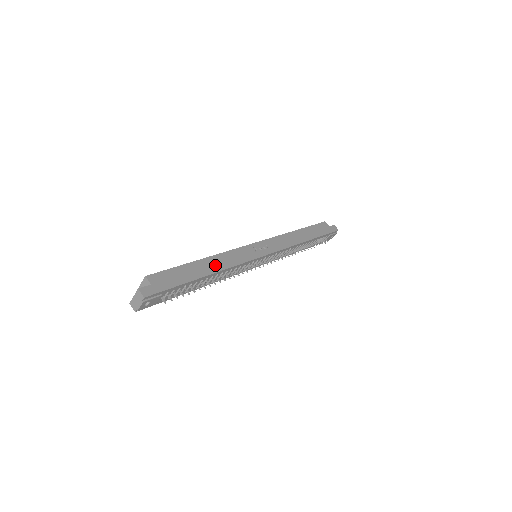
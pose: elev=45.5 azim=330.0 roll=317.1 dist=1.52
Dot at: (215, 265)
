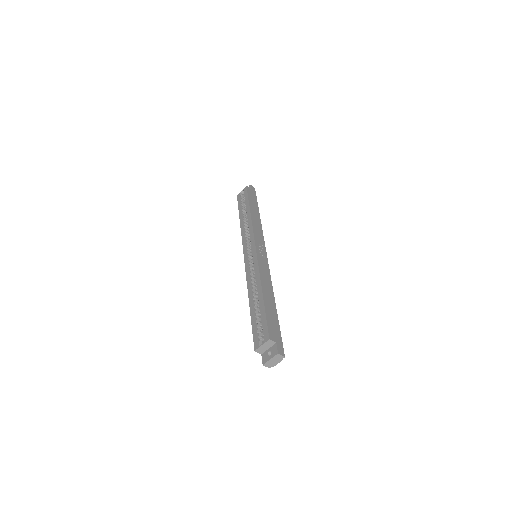
Dot at: (269, 290)
